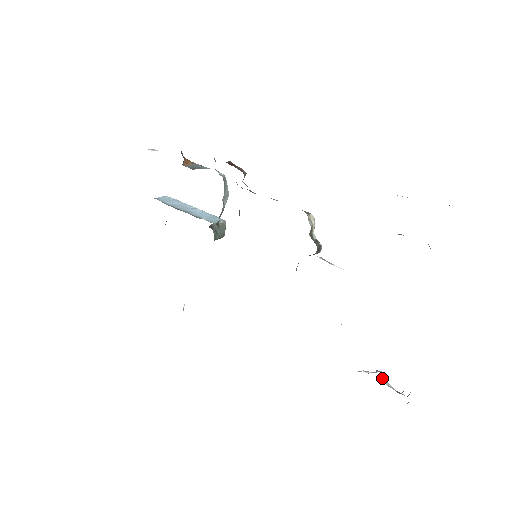
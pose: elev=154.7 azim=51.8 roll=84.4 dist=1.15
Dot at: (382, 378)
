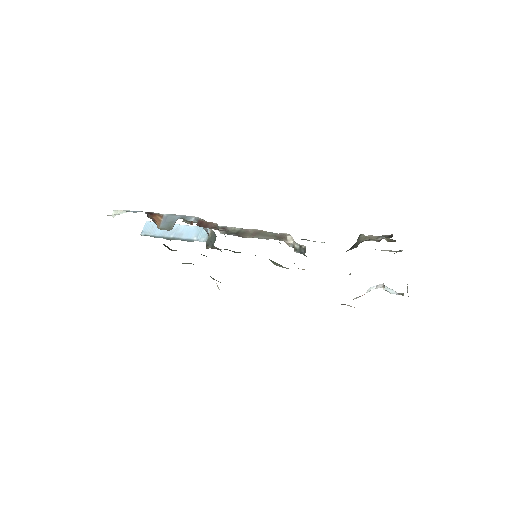
Dot at: (385, 288)
